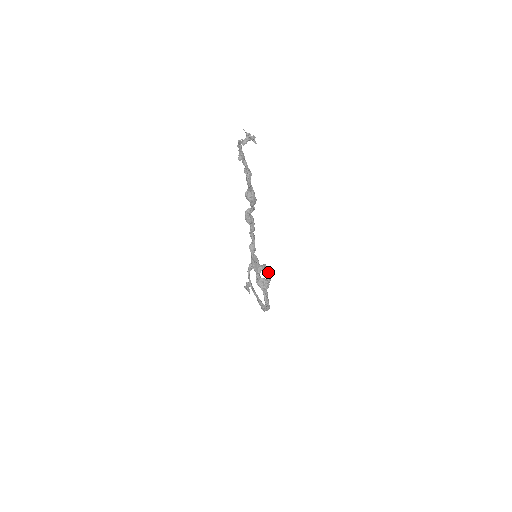
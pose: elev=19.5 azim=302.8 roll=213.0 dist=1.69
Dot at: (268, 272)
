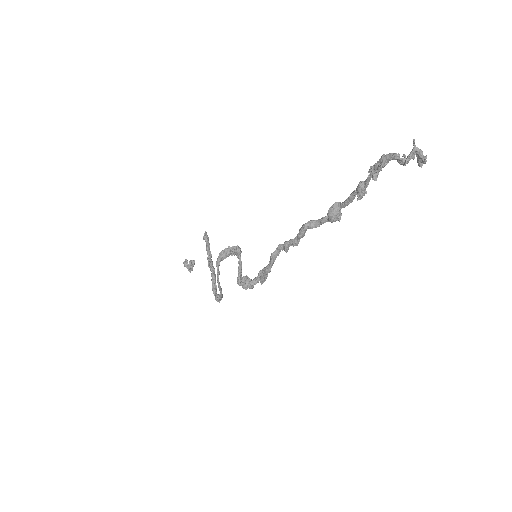
Dot at: occluded
